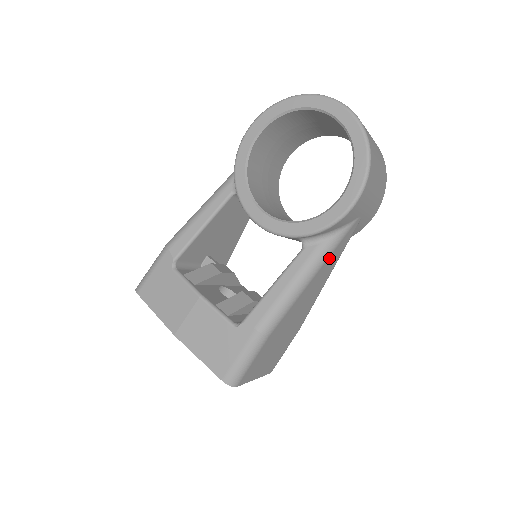
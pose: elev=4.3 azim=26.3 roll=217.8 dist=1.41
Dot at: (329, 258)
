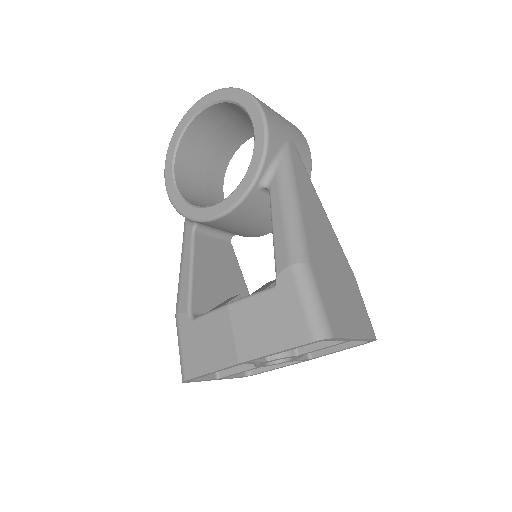
Dot at: (297, 178)
